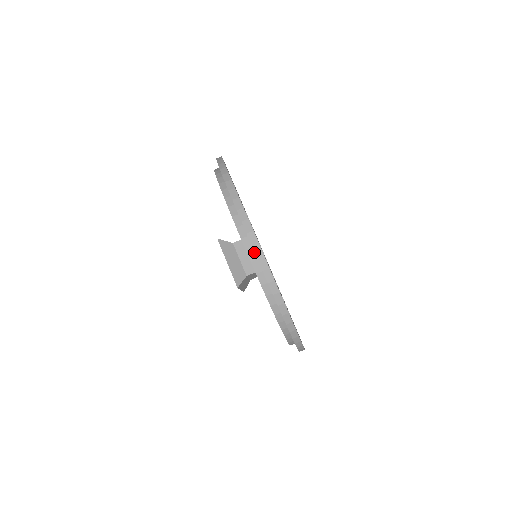
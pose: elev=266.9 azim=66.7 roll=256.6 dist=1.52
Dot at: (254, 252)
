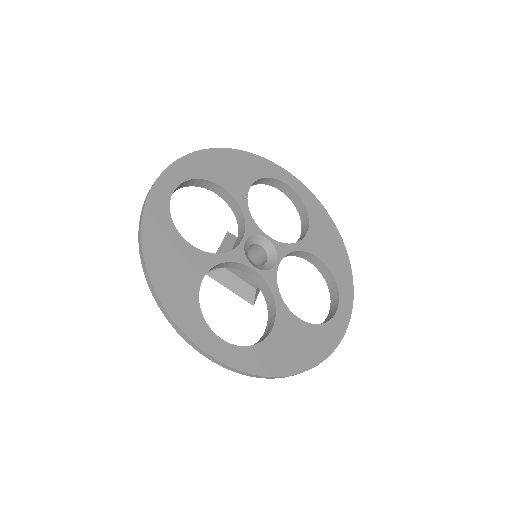
Dot at: occluded
